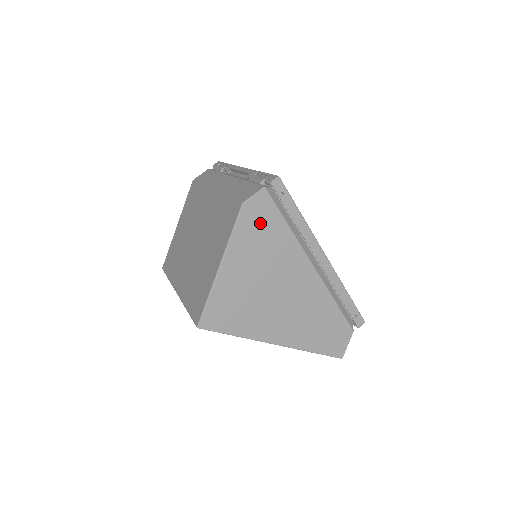
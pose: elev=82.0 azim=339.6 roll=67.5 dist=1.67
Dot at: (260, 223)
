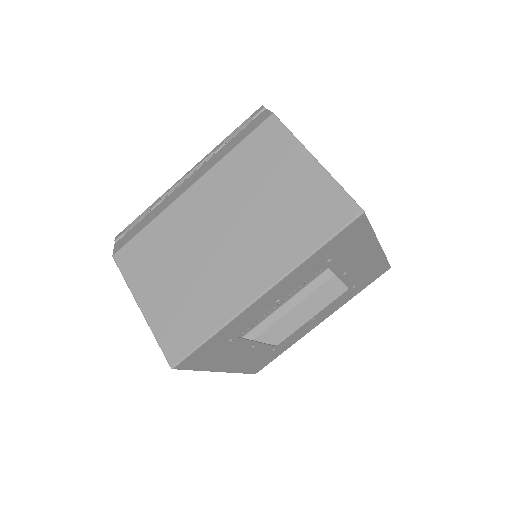
Dot at: occluded
